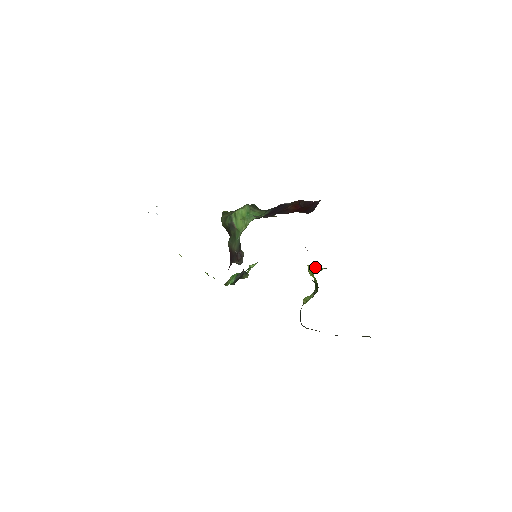
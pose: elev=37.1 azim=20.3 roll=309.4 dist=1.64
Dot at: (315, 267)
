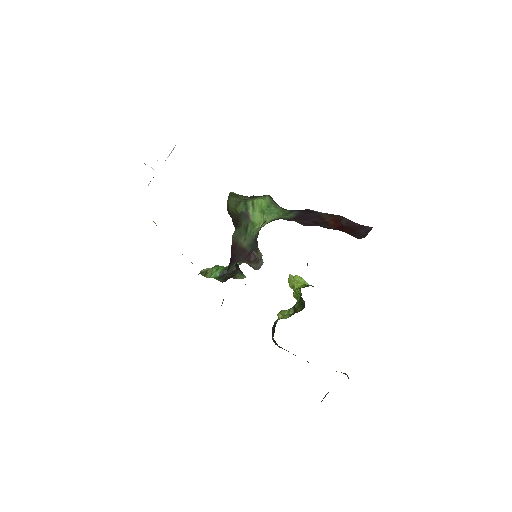
Dot at: (300, 280)
